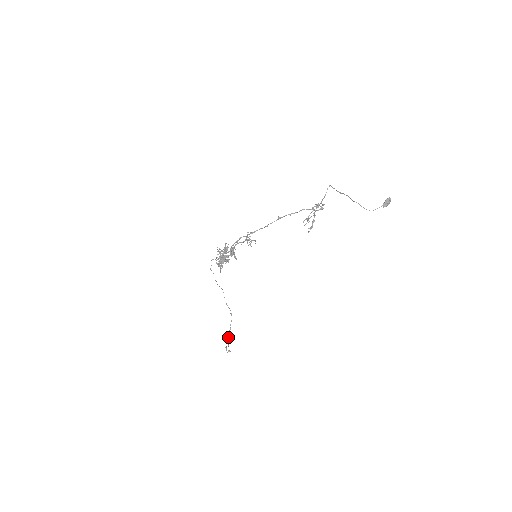
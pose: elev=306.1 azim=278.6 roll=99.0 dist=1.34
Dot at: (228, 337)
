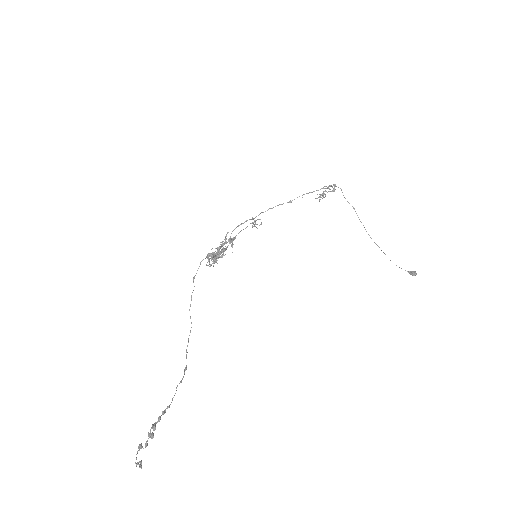
Dot at: occluded
